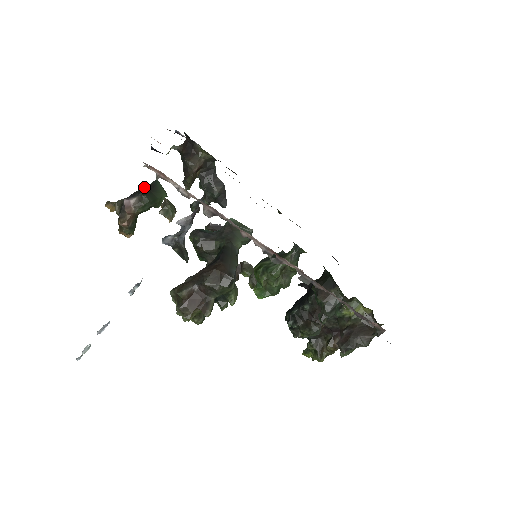
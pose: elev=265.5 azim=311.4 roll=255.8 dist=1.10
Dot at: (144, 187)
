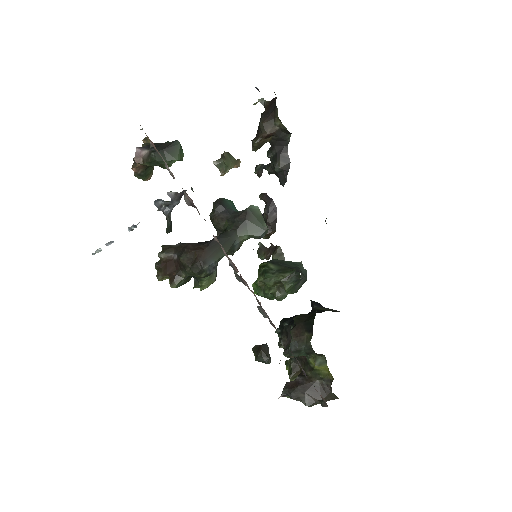
Dot at: (162, 143)
